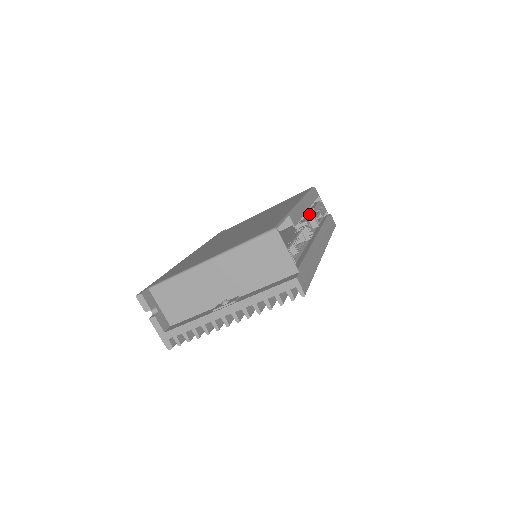
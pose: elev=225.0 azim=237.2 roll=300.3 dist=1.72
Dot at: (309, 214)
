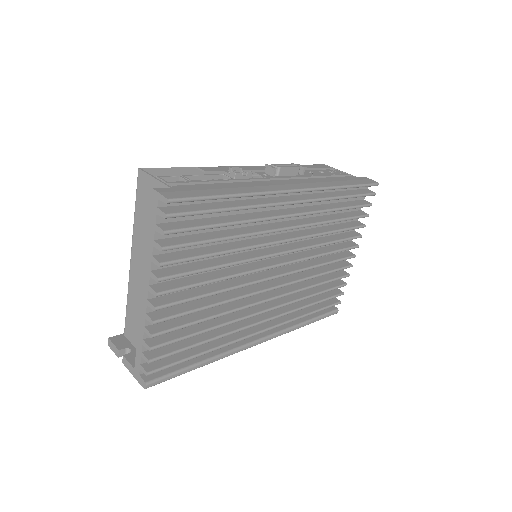
Dot at: occluded
